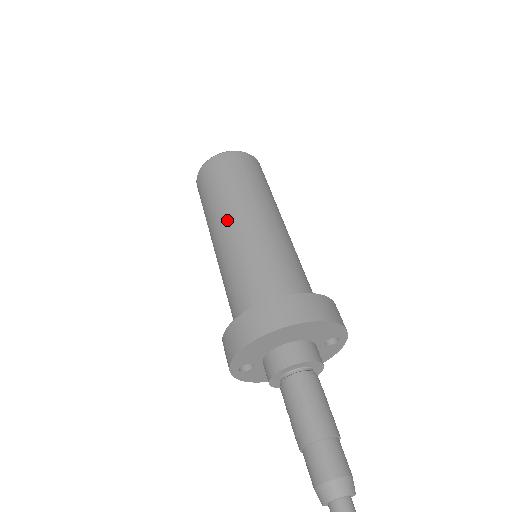
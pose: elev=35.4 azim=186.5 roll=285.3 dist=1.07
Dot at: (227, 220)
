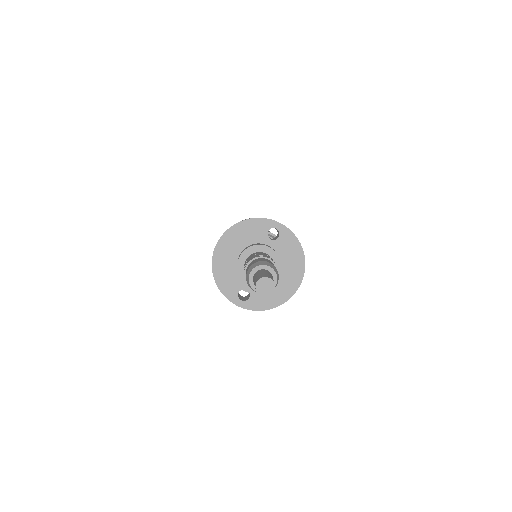
Dot at: occluded
